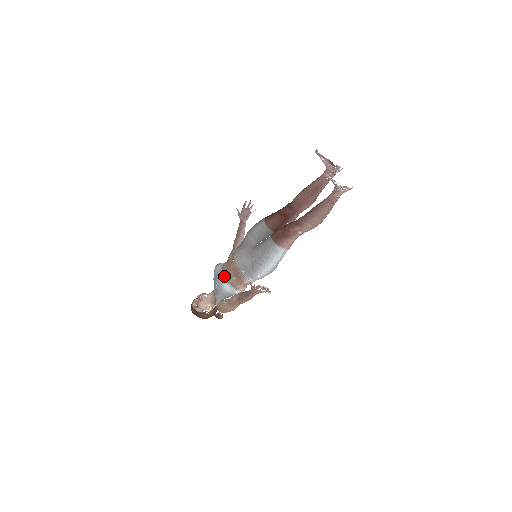
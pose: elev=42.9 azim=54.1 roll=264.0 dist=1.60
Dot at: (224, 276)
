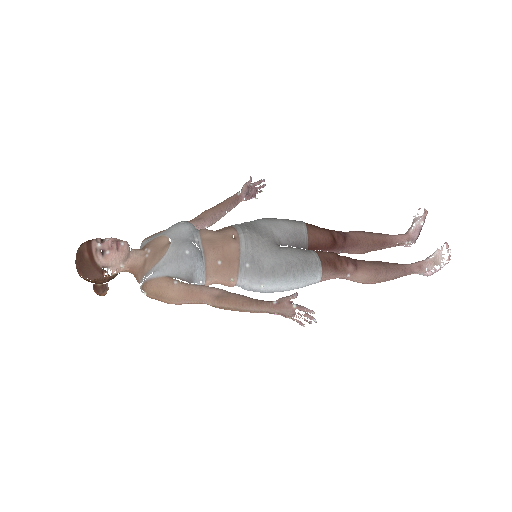
Dot at: (203, 247)
